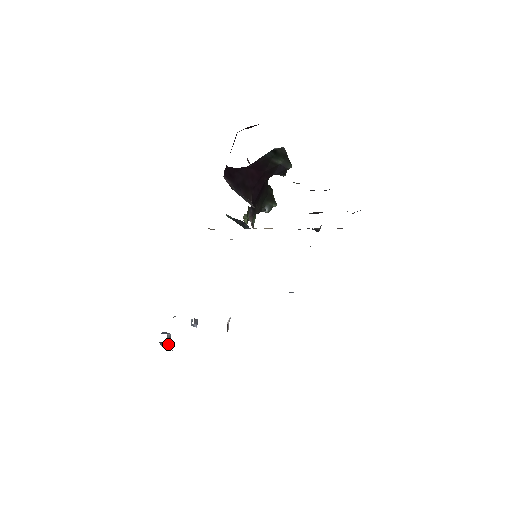
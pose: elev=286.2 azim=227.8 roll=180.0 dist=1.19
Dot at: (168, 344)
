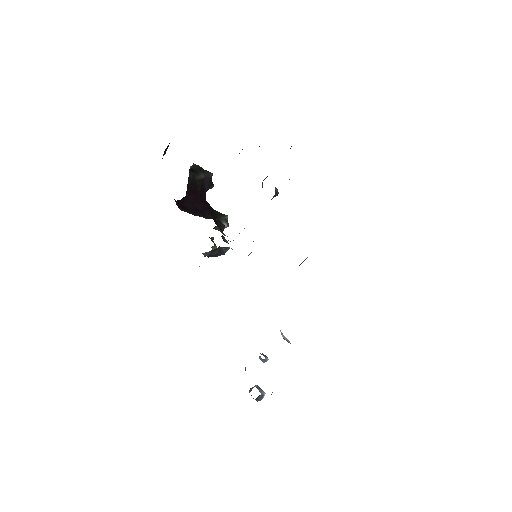
Dot at: (263, 394)
